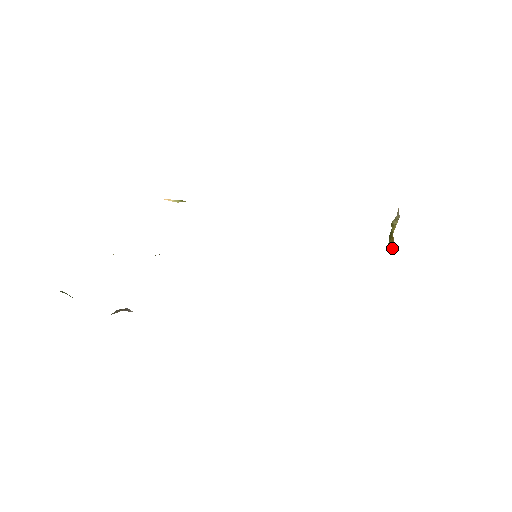
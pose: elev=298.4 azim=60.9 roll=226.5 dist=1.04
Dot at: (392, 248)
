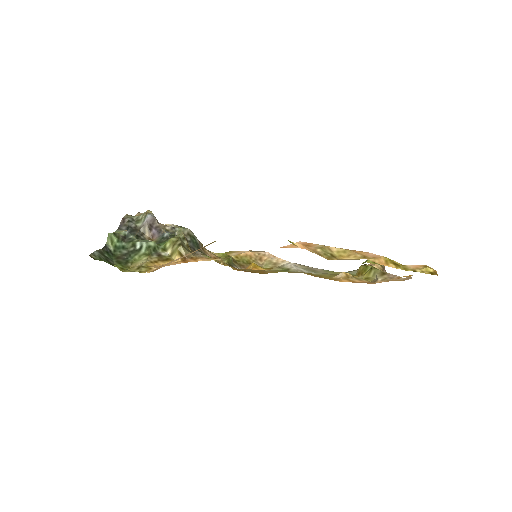
Dot at: (358, 272)
